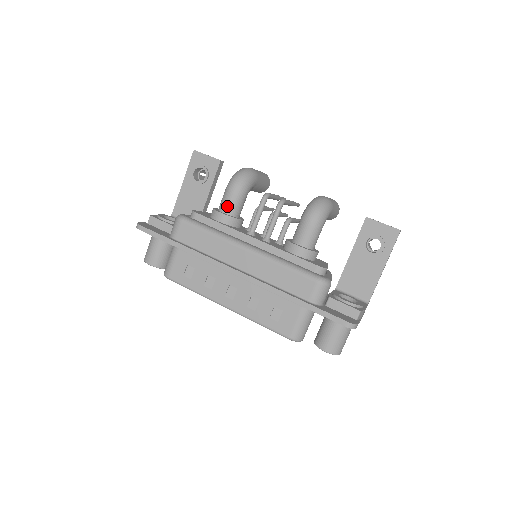
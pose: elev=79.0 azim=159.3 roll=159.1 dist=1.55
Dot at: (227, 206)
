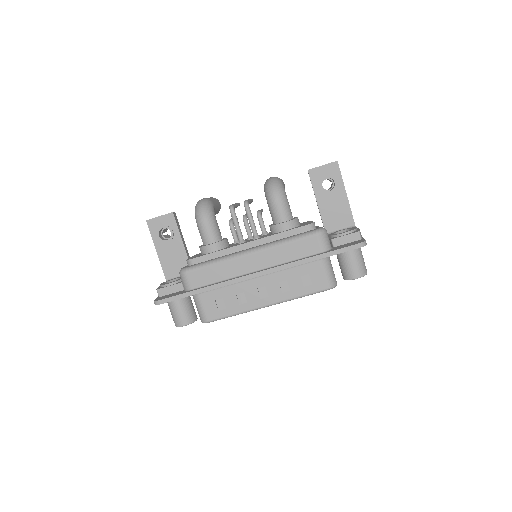
Dot at: (209, 237)
